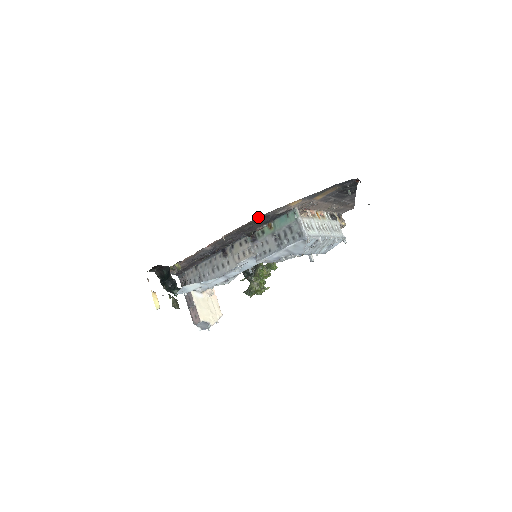
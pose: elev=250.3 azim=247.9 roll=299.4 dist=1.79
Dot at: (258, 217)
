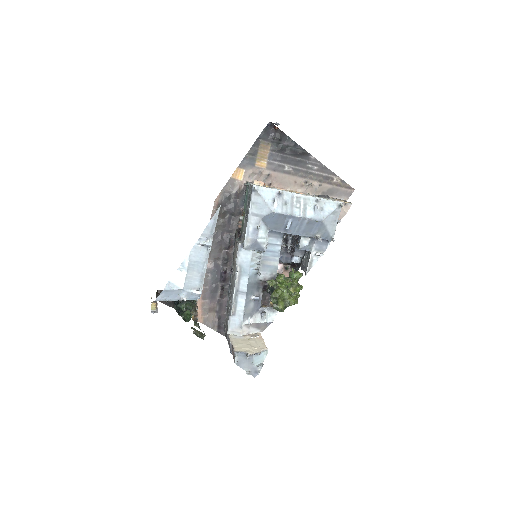
Dot at: (216, 201)
